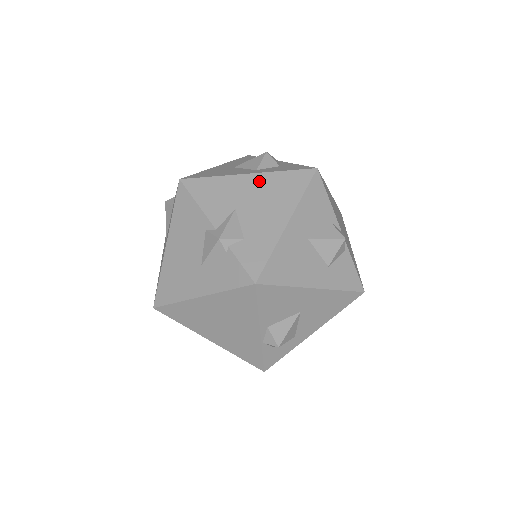
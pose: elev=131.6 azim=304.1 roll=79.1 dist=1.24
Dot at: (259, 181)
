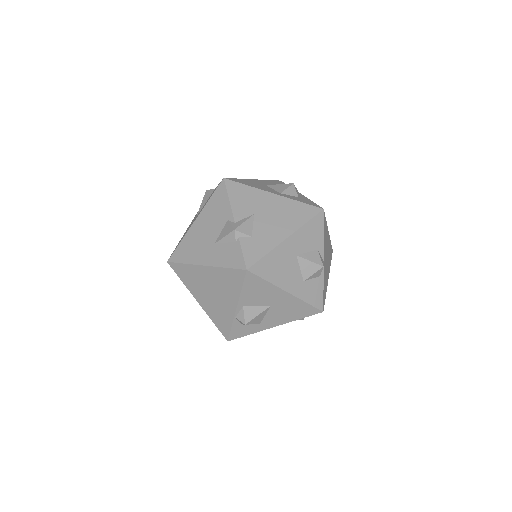
Dot at: (279, 201)
